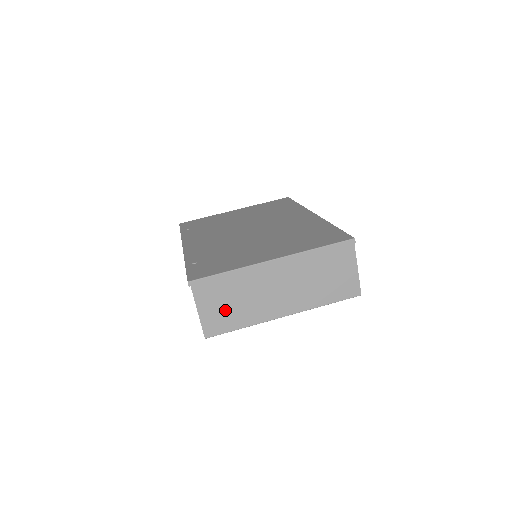
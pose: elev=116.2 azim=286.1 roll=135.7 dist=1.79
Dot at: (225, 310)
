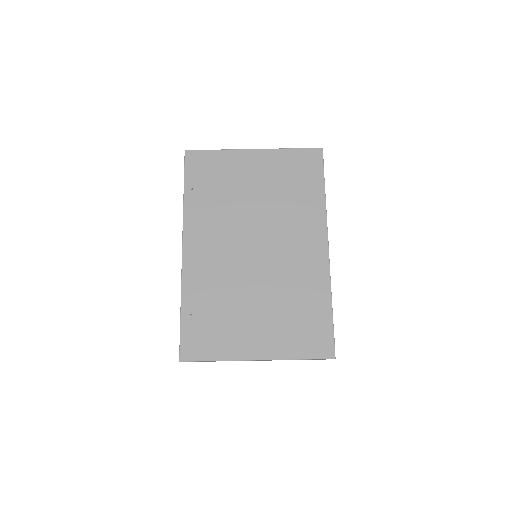
Dot at: occluded
